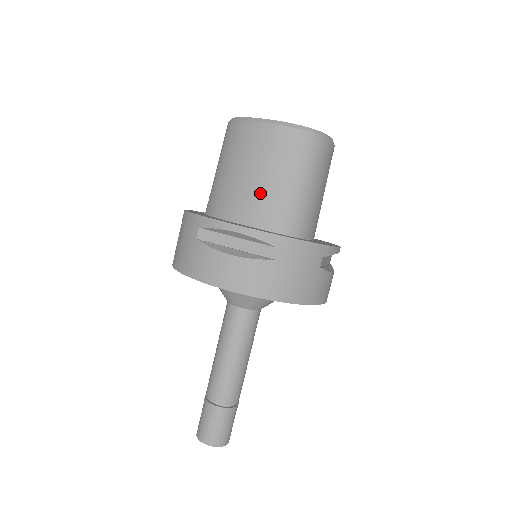
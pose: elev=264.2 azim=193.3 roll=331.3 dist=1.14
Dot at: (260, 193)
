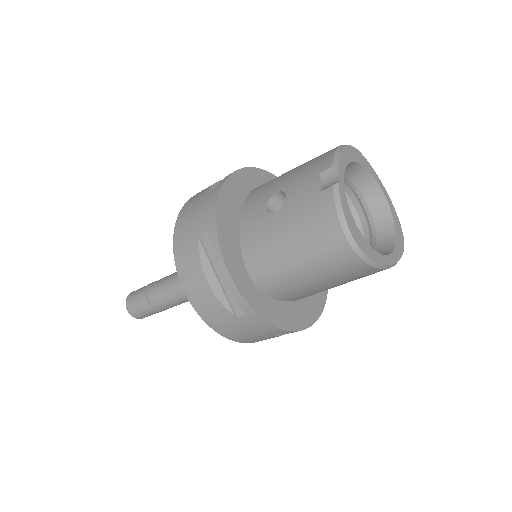
Dot at: occluded
